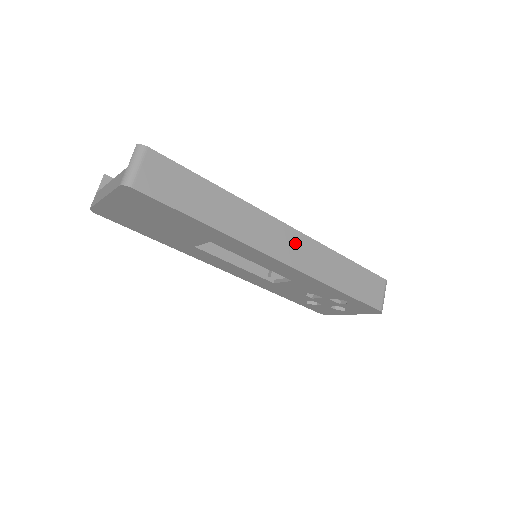
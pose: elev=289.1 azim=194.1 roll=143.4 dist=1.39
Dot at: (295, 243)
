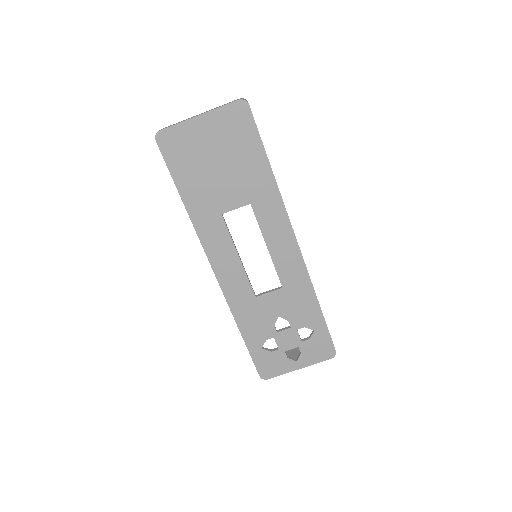
Dot at: occluded
